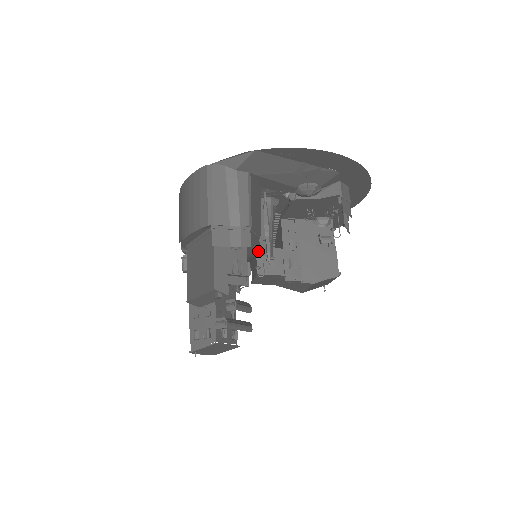
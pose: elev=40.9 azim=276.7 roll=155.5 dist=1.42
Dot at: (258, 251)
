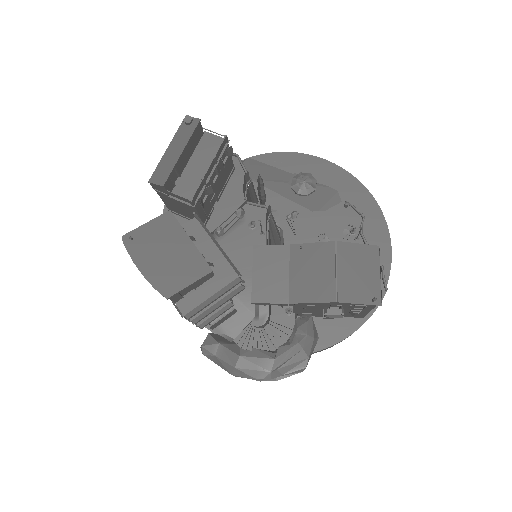
Dot at: occluded
